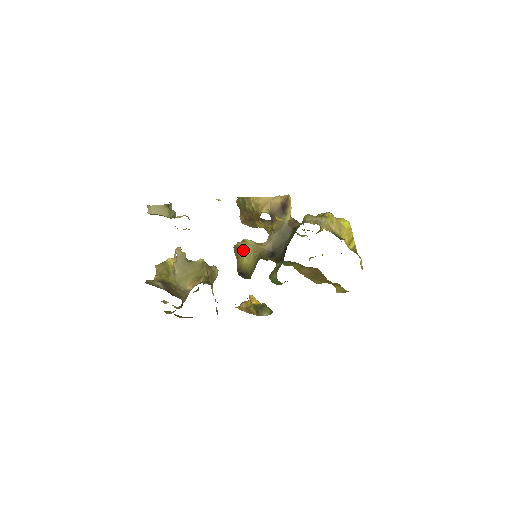
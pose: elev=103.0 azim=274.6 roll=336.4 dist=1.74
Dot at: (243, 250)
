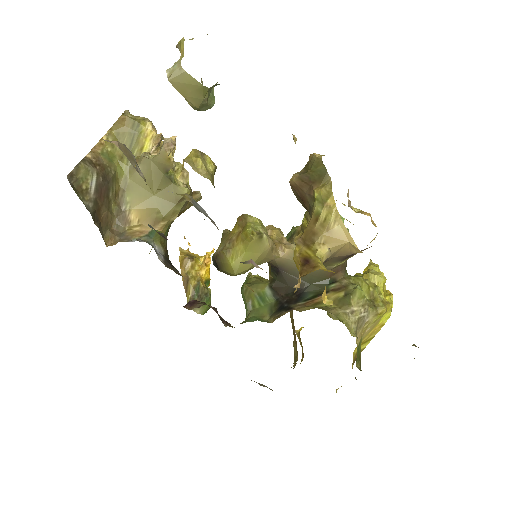
Dot at: (247, 249)
